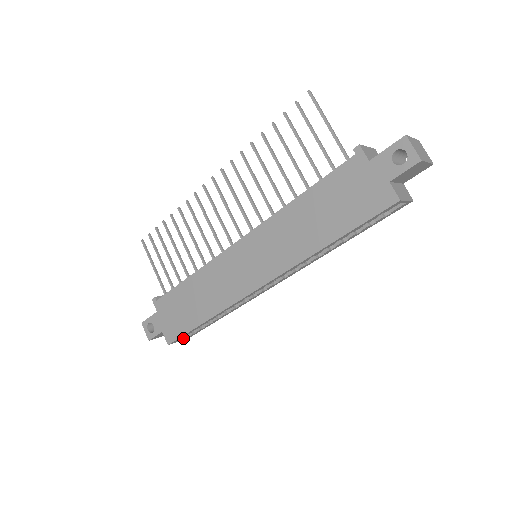
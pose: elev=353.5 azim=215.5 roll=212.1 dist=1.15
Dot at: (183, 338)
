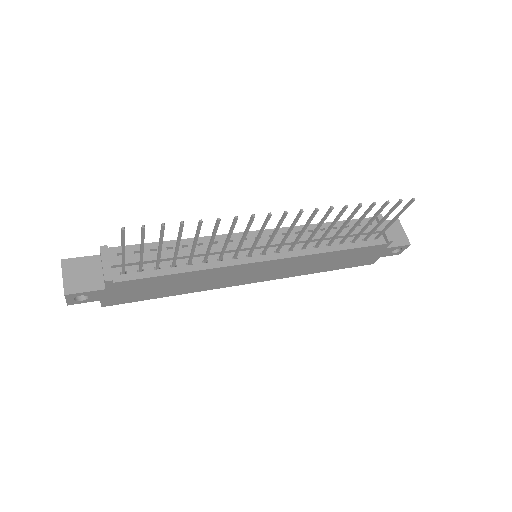
Dot at: occluded
